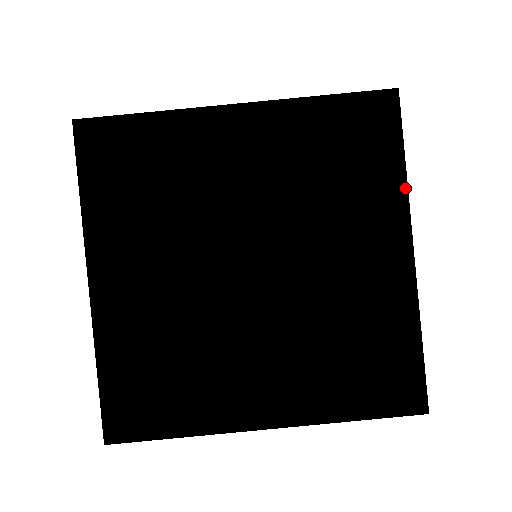
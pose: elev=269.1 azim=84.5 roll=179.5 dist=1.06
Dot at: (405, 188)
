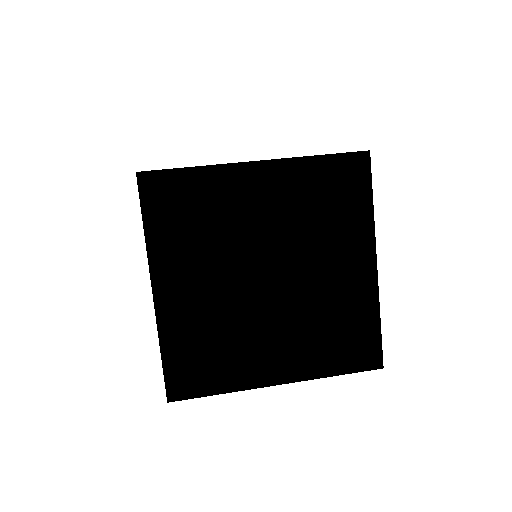
Dot at: (372, 220)
